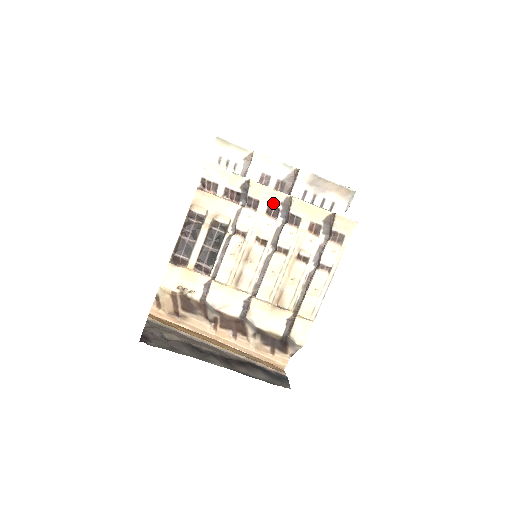
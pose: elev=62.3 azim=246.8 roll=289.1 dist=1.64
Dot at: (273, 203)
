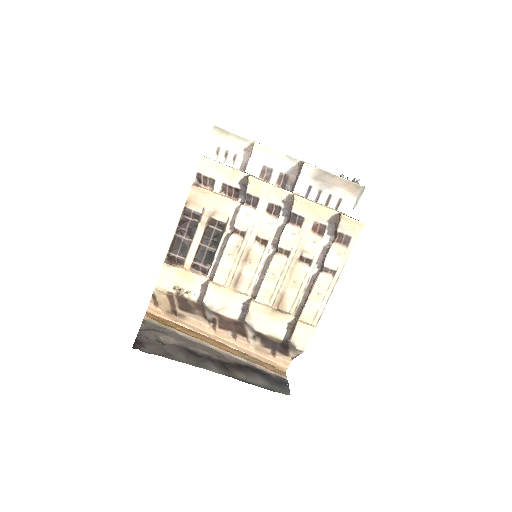
Dot at: (274, 201)
